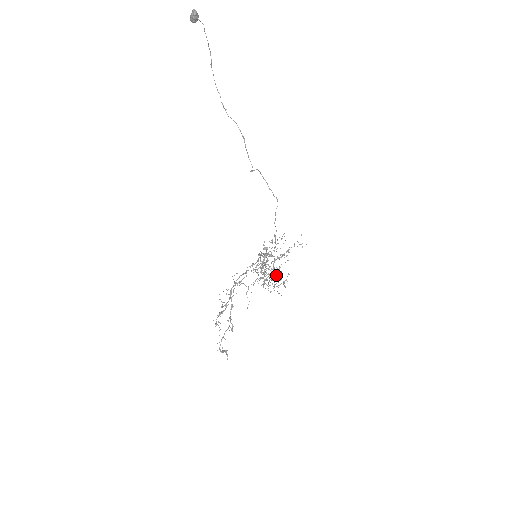
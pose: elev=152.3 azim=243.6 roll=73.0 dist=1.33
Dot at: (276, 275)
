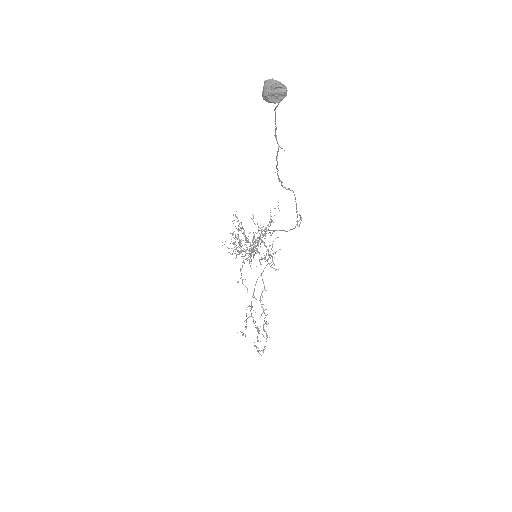
Dot at: (245, 237)
